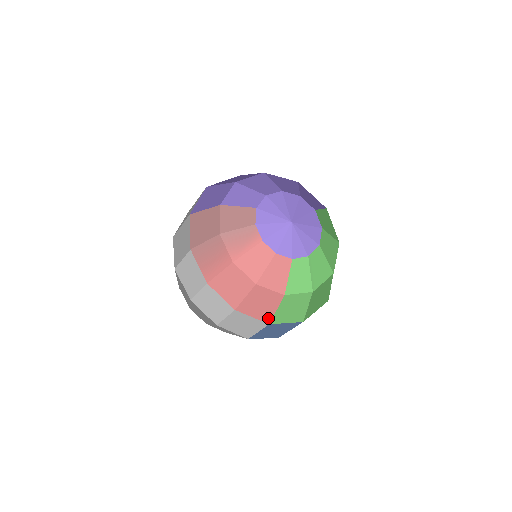
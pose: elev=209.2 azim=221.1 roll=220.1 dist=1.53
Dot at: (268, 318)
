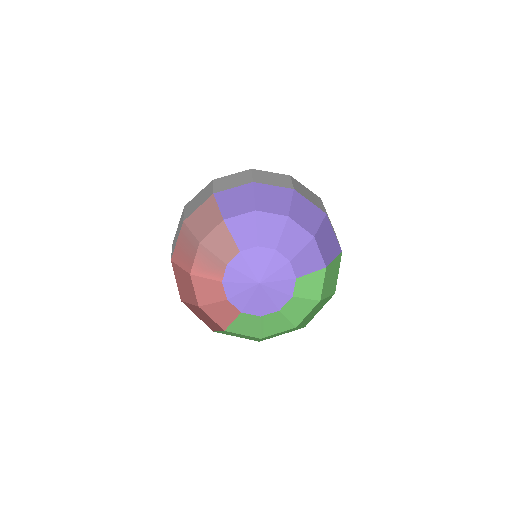
Dot at: (212, 328)
